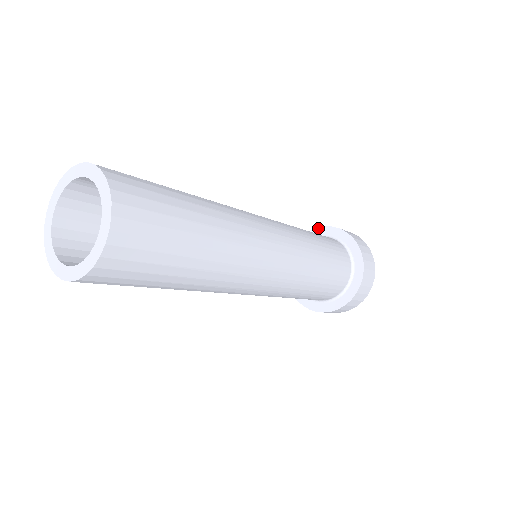
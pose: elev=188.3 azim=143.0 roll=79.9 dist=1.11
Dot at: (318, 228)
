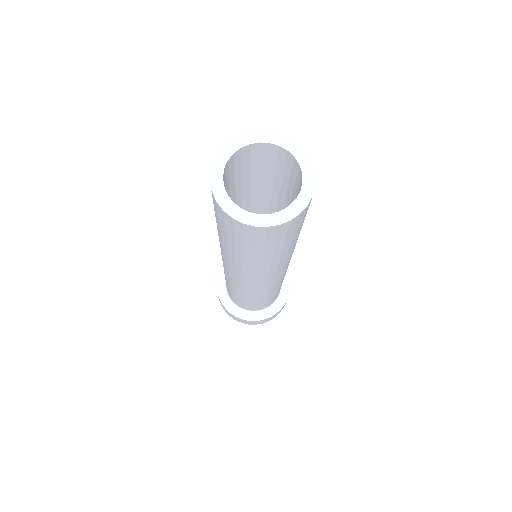
Dot at: (221, 269)
